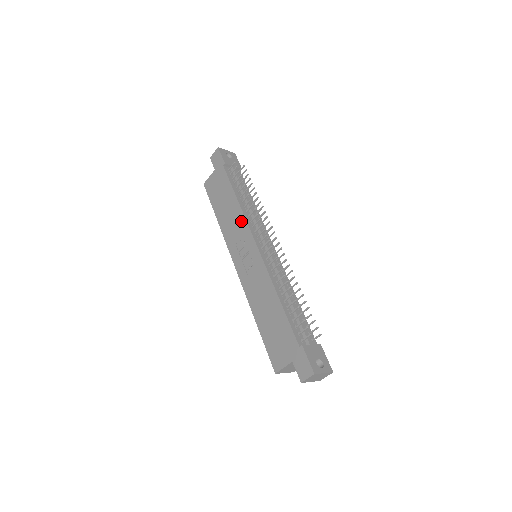
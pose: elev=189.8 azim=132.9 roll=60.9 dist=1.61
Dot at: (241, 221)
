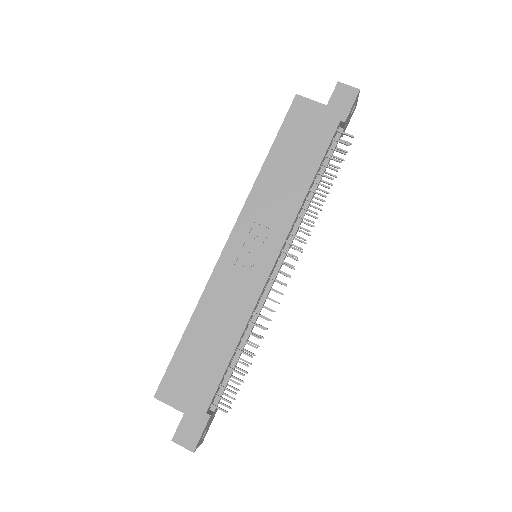
Dot at: (288, 213)
